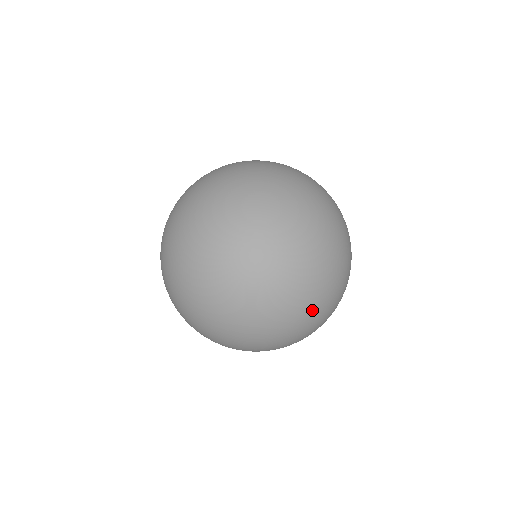
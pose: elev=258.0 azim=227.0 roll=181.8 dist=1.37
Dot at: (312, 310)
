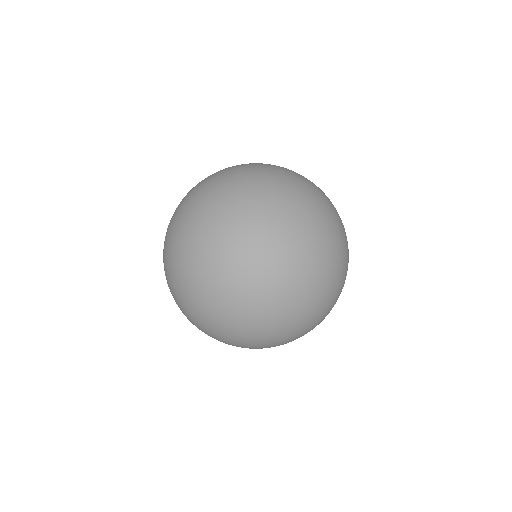
Dot at: (281, 291)
